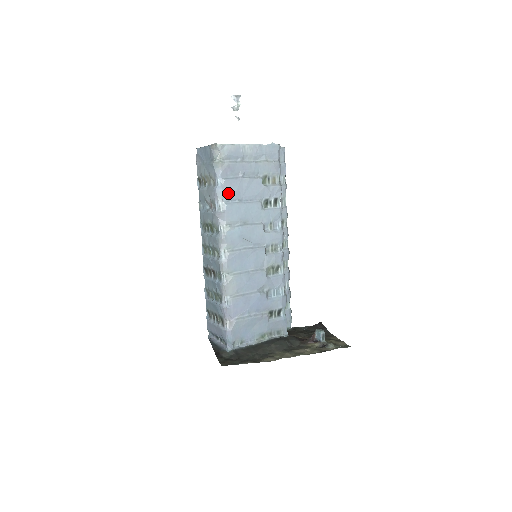
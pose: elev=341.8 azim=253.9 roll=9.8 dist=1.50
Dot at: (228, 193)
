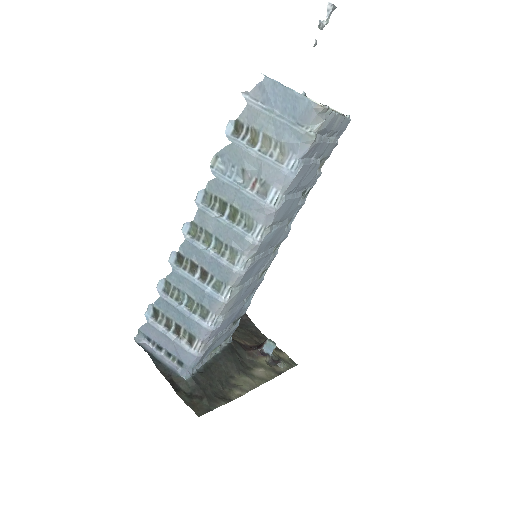
Dot at: (294, 183)
